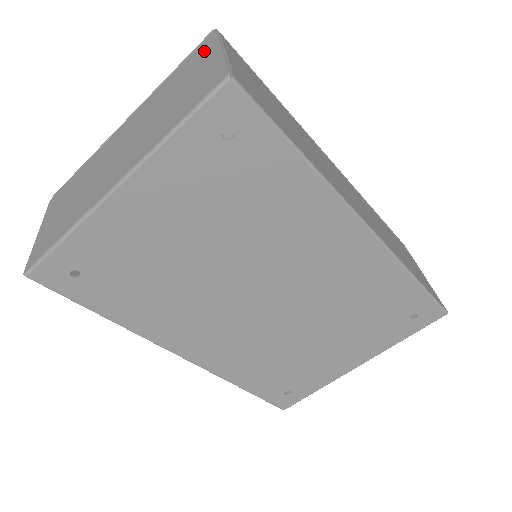
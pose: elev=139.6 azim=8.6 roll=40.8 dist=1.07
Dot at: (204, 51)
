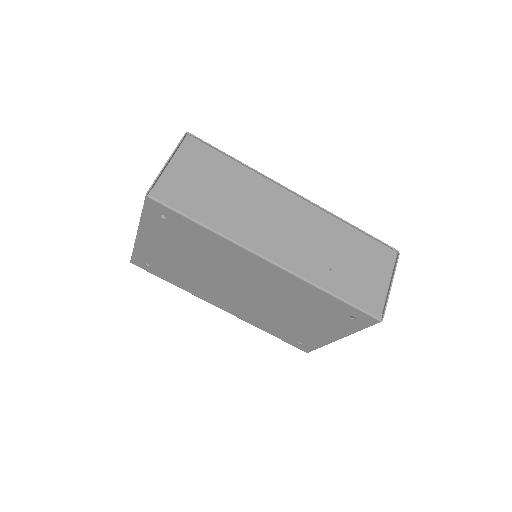
Dot at: occluded
